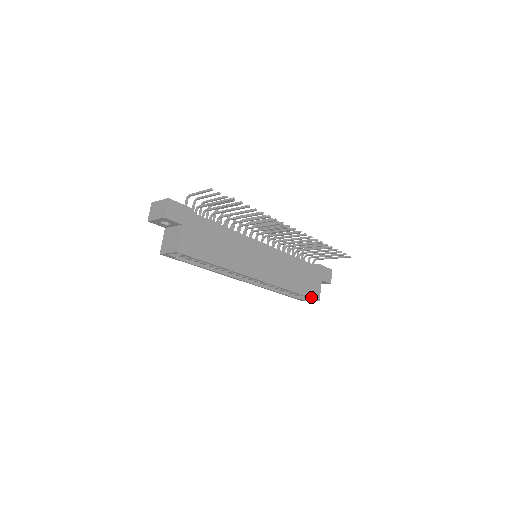
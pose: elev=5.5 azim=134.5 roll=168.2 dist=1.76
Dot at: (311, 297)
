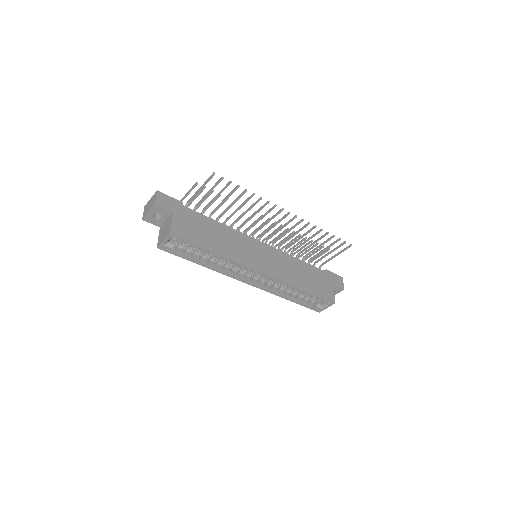
Dot at: (325, 298)
